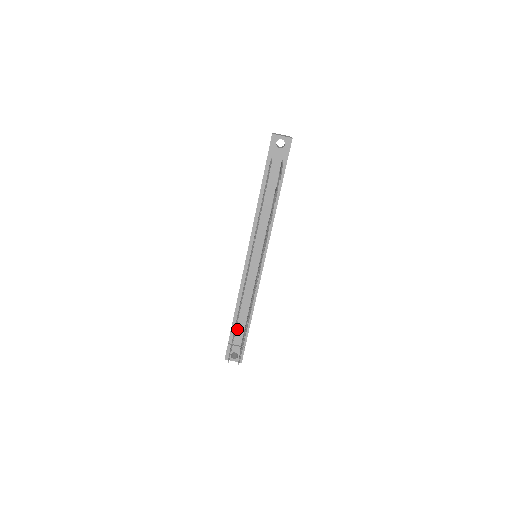
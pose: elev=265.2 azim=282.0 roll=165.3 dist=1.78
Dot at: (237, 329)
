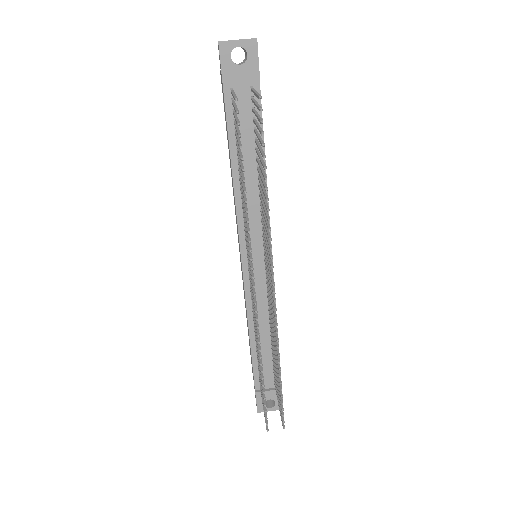
Dot at: occluded
